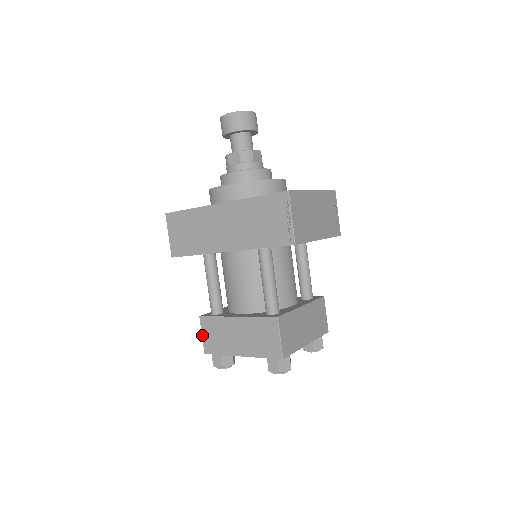
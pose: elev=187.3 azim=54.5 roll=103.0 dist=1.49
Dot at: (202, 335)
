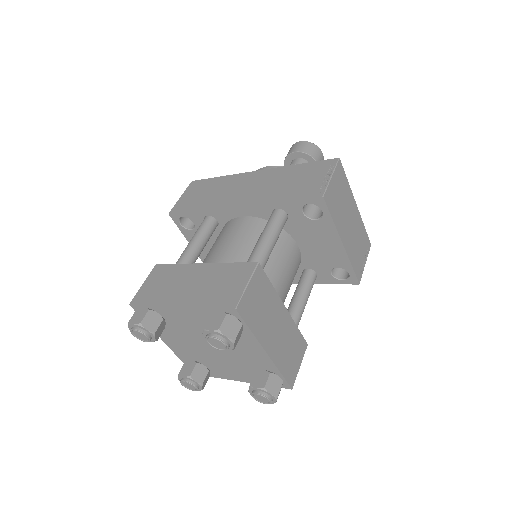
Dot at: (143, 283)
